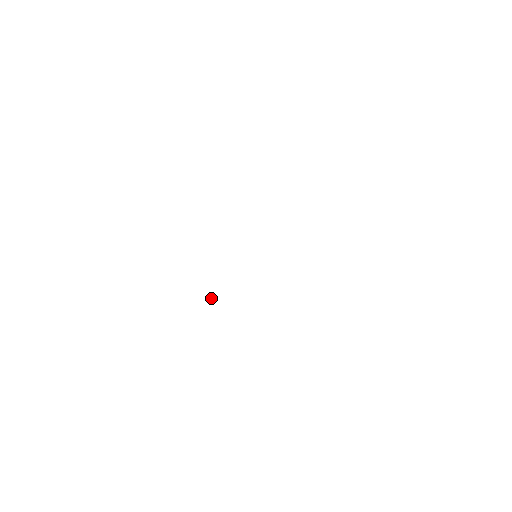
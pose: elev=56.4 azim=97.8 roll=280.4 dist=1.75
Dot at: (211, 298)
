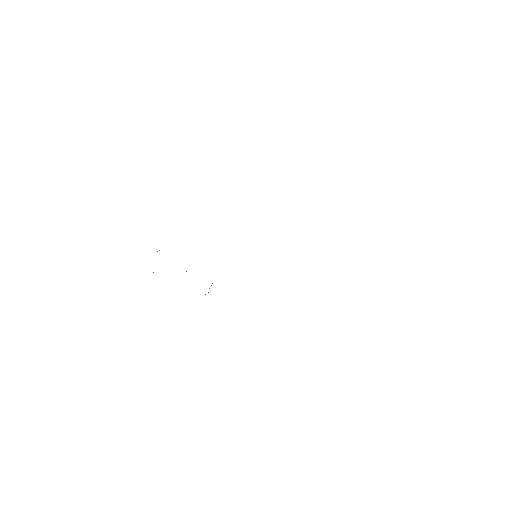
Dot at: occluded
